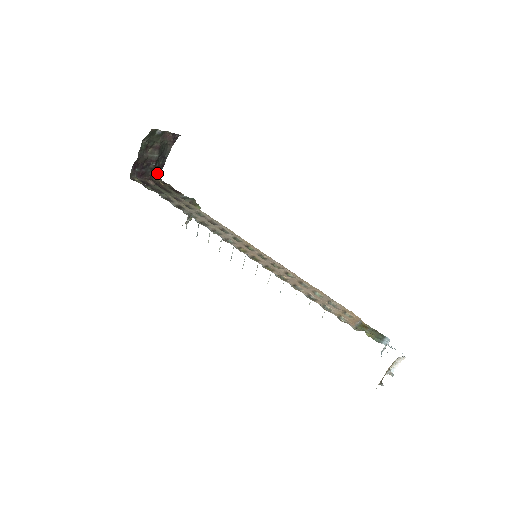
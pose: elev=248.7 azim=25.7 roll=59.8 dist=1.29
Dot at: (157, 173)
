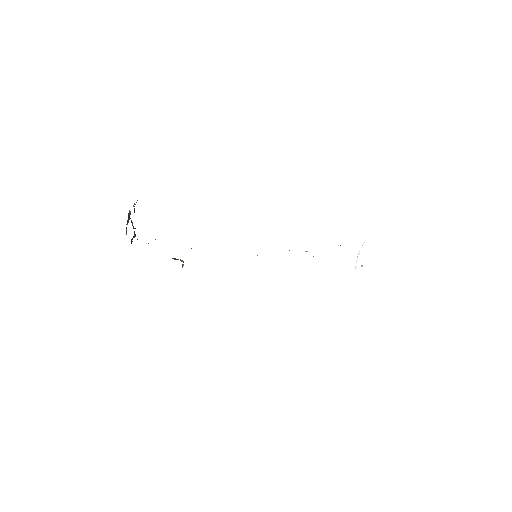
Dot at: occluded
